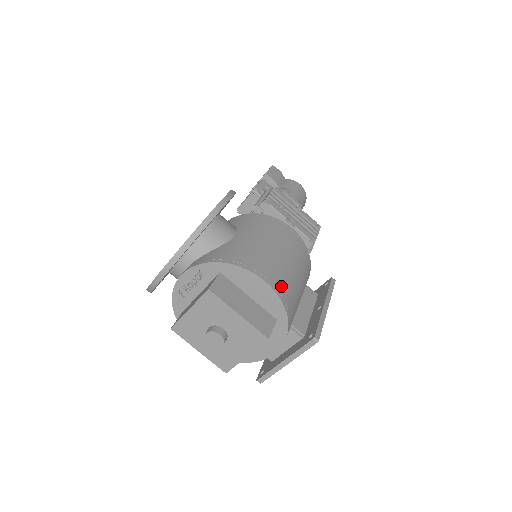
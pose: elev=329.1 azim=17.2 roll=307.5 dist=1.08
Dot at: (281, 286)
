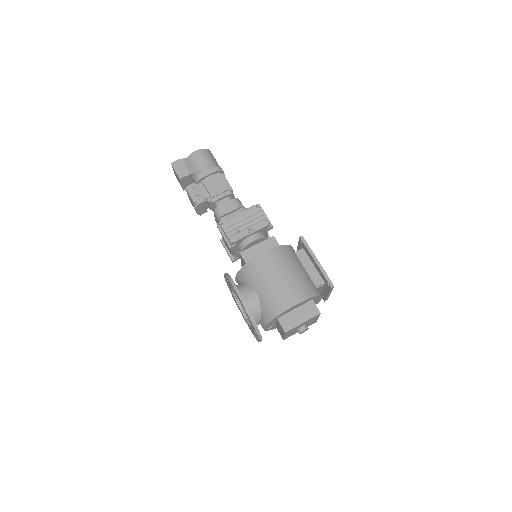
Dot at: (300, 294)
